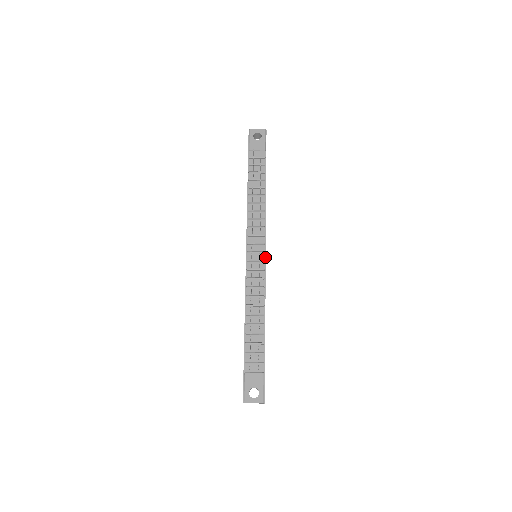
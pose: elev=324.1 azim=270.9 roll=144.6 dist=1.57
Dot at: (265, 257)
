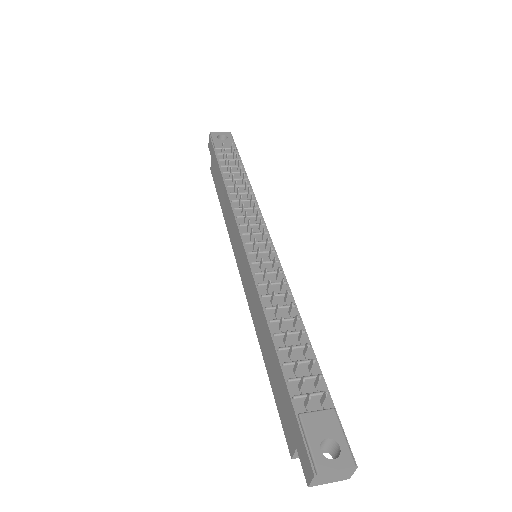
Dot at: (274, 248)
